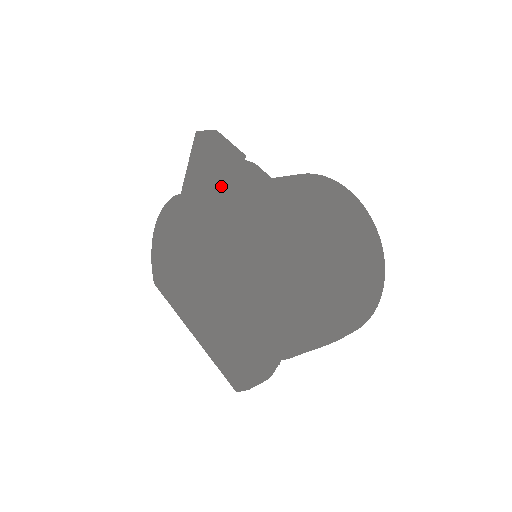
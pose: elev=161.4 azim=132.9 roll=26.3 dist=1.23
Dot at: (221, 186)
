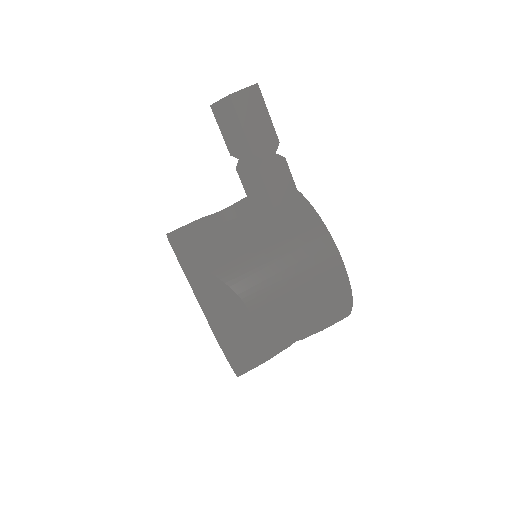
Dot at: (222, 276)
